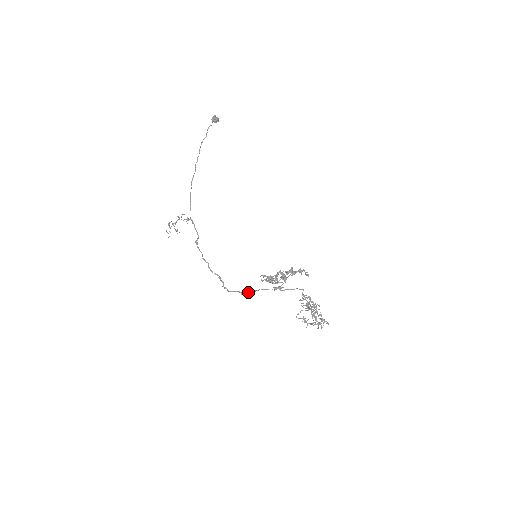
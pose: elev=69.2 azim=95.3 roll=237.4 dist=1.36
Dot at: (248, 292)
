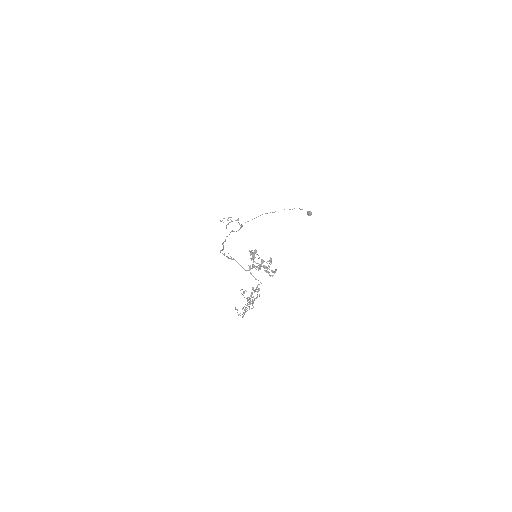
Dot at: occluded
